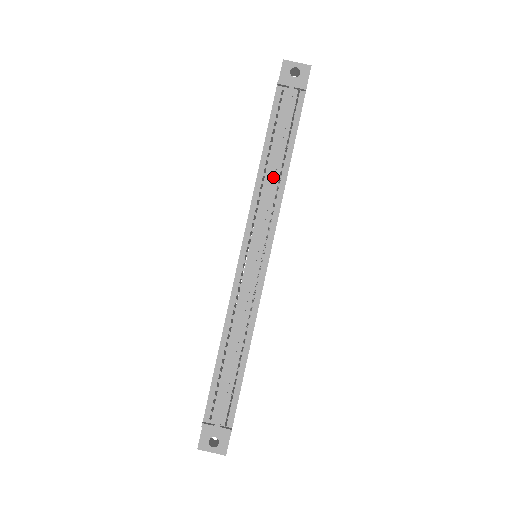
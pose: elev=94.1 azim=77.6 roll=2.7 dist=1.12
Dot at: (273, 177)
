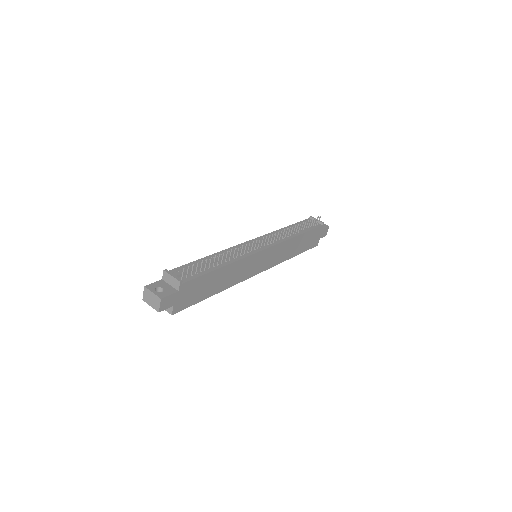
Dot at: occluded
